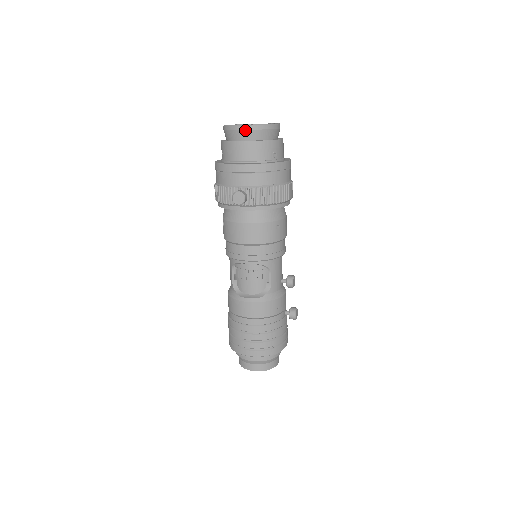
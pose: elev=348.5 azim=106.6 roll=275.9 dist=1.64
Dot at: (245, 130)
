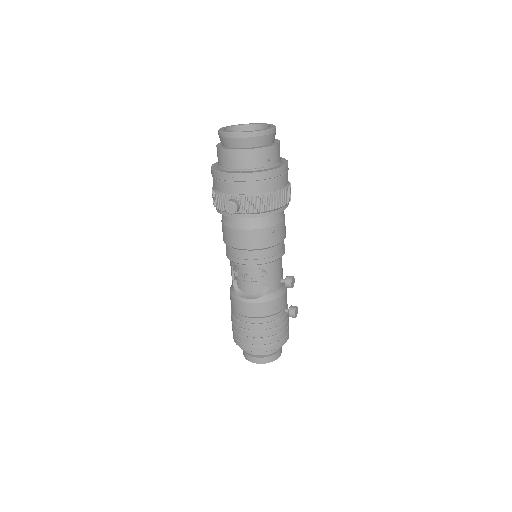
Dot at: (237, 138)
